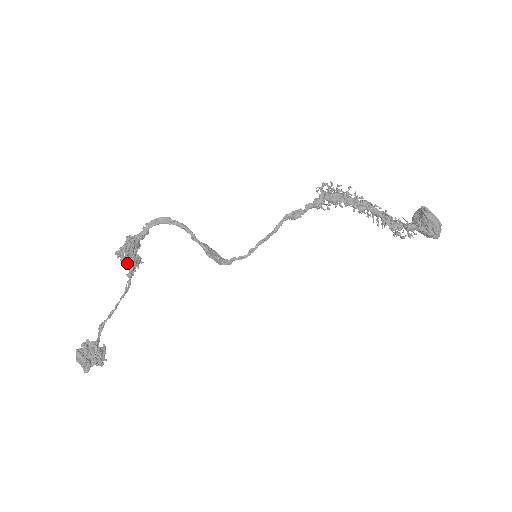
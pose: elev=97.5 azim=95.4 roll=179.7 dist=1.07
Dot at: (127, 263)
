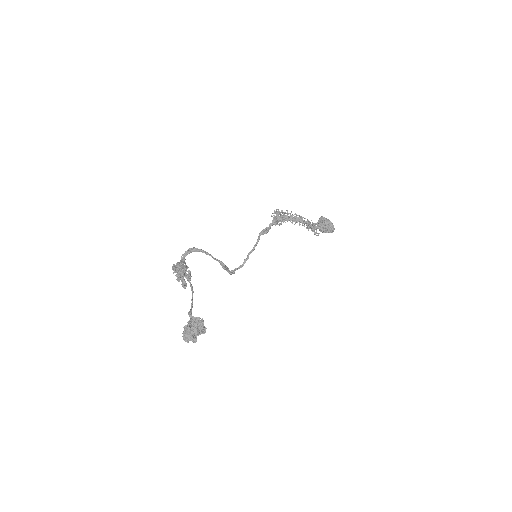
Dot at: (185, 276)
